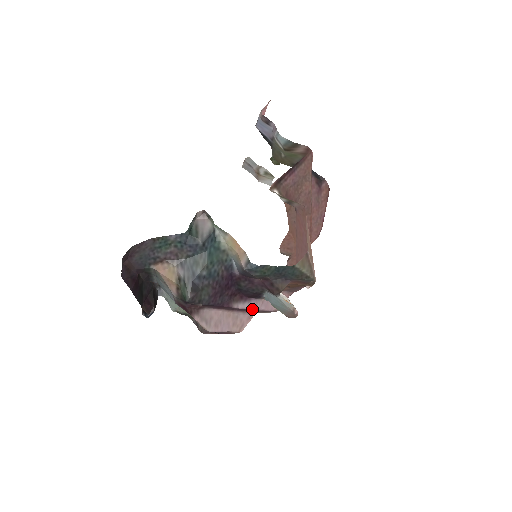
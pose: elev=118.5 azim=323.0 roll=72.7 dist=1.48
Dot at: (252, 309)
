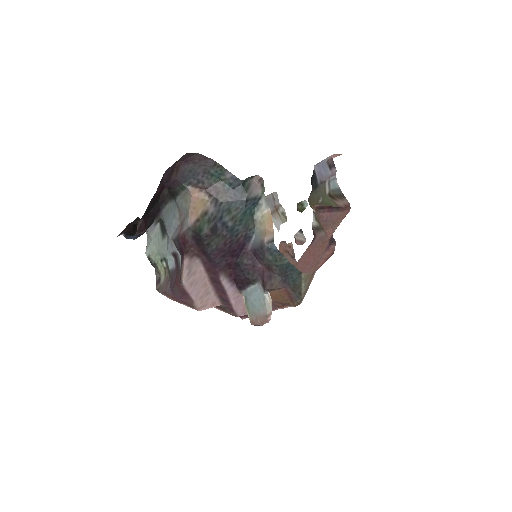
Dot at: (227, 294)
